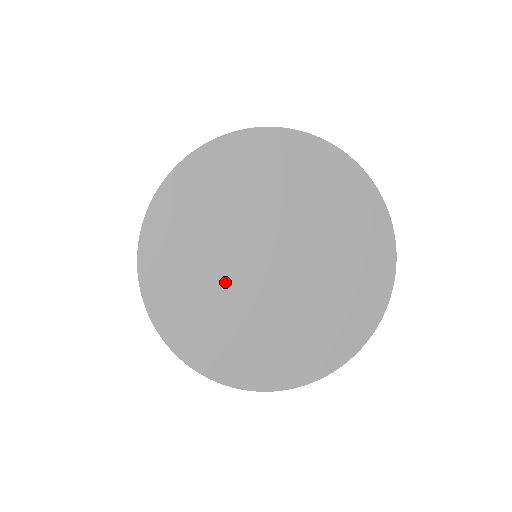
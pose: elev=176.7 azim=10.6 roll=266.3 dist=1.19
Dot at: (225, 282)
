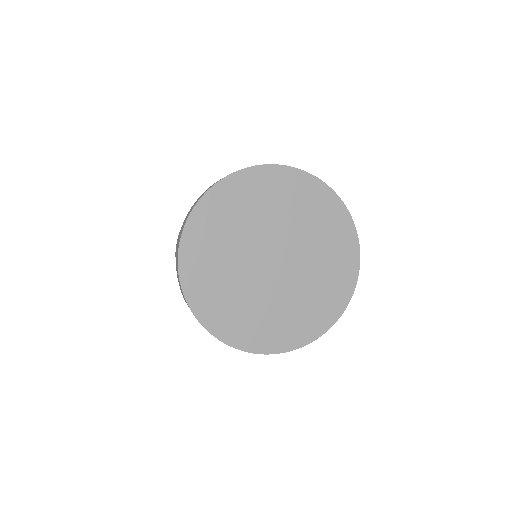
Dot at: (243, 282)
